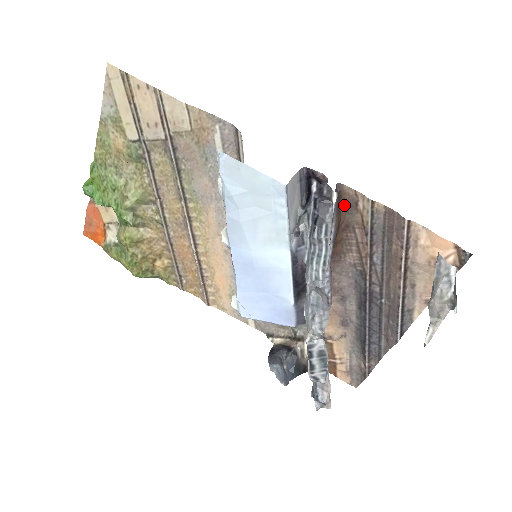
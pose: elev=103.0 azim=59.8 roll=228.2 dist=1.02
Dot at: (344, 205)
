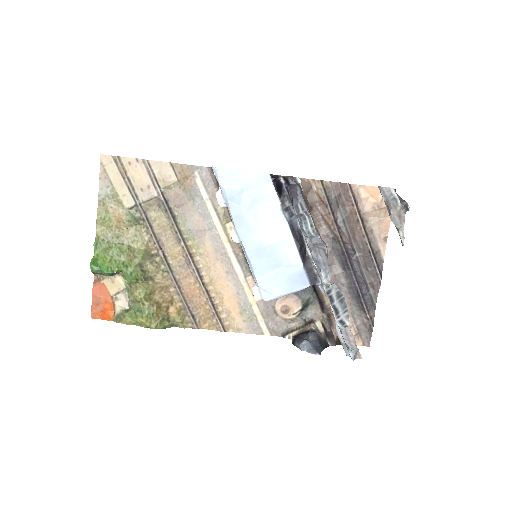
Dot at: (304, 192)
